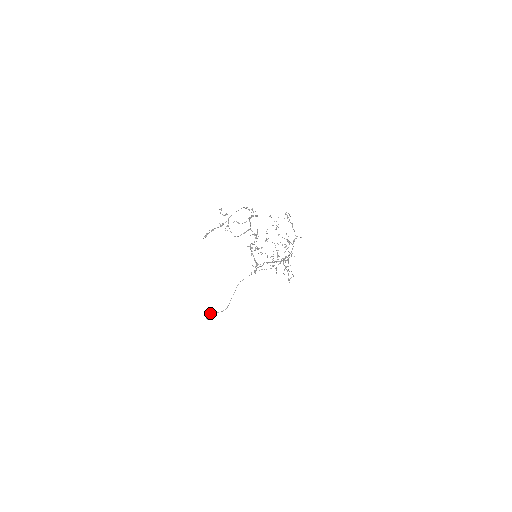
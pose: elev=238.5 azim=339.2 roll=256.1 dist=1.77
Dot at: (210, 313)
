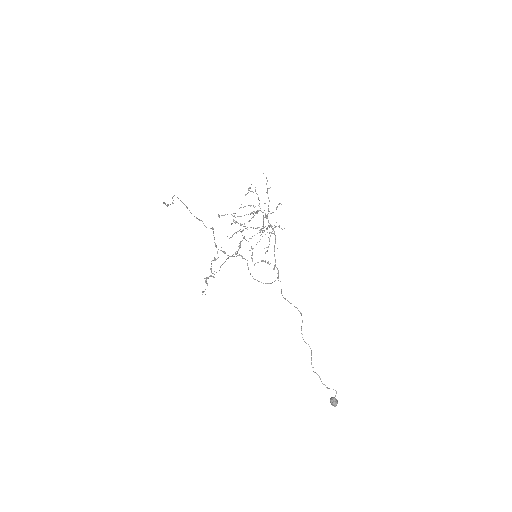
Dot at: (319, 376)
